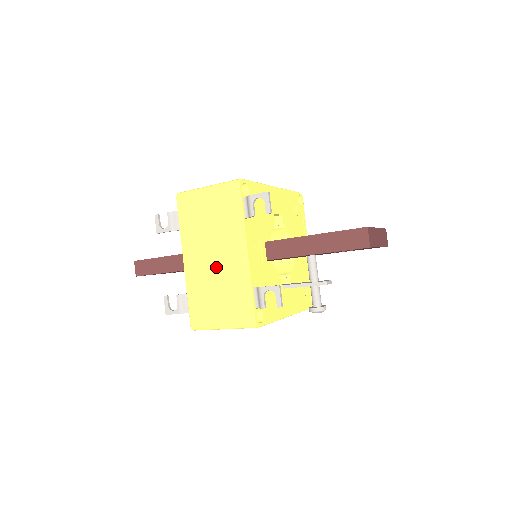
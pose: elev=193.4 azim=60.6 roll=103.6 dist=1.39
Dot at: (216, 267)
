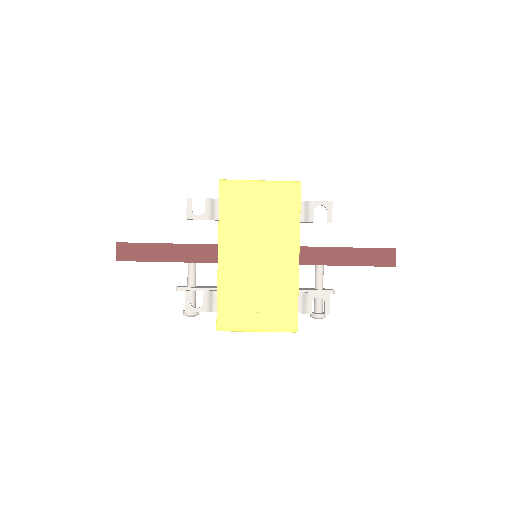
Dot at: (260, 267)
